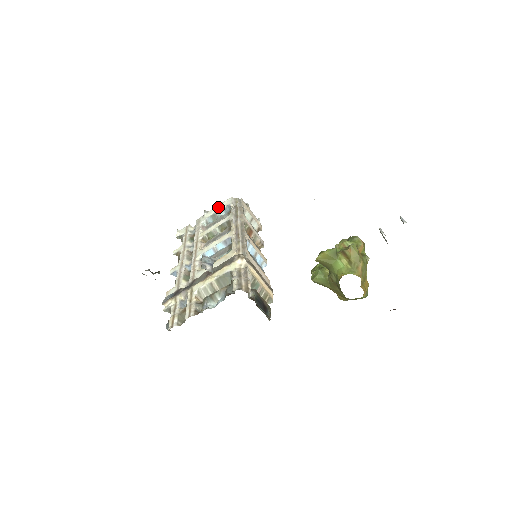
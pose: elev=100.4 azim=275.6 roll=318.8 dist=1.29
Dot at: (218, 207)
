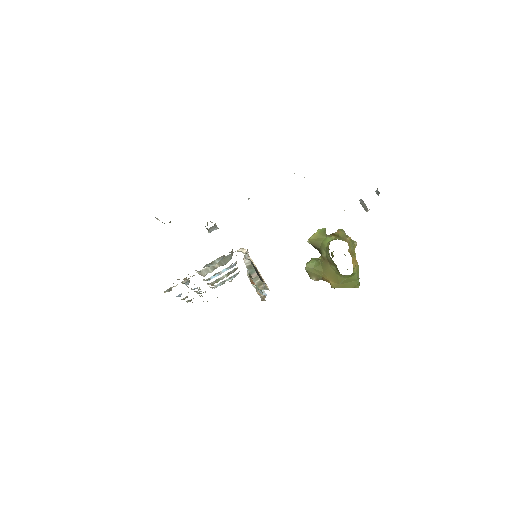
Dot at: occluded
